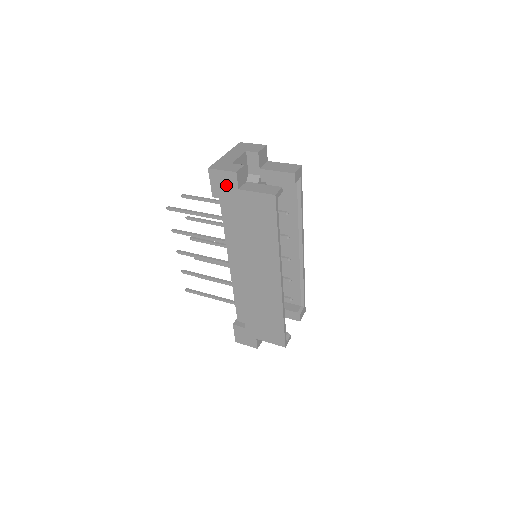
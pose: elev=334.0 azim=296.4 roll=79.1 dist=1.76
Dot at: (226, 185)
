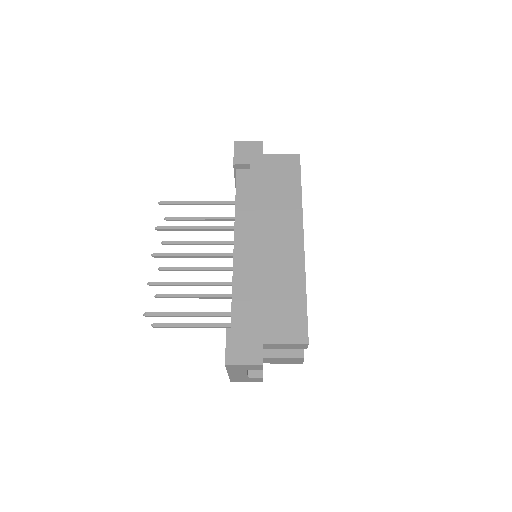
Dot at: (251, 152)
